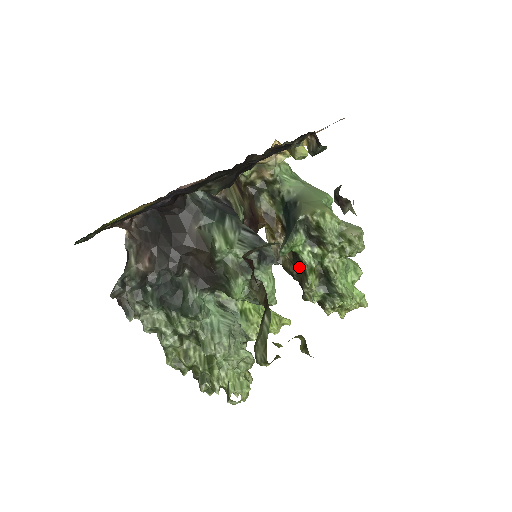
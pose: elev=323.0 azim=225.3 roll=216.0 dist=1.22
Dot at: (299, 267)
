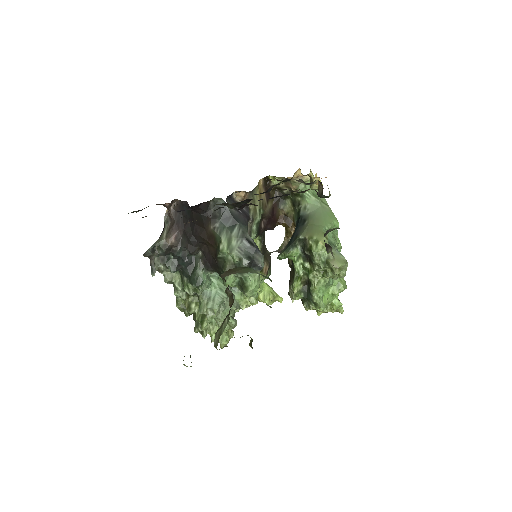
Dot at: (292, 270)
